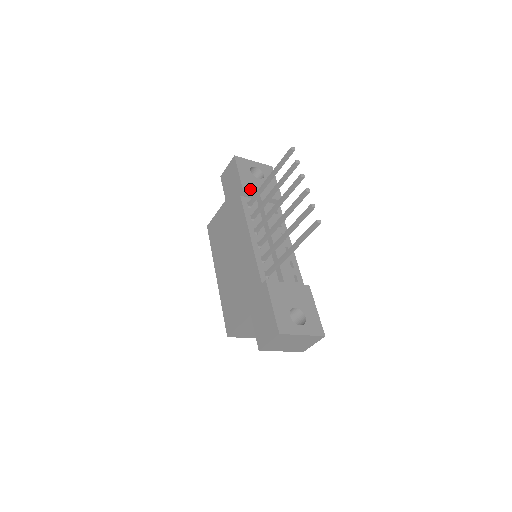
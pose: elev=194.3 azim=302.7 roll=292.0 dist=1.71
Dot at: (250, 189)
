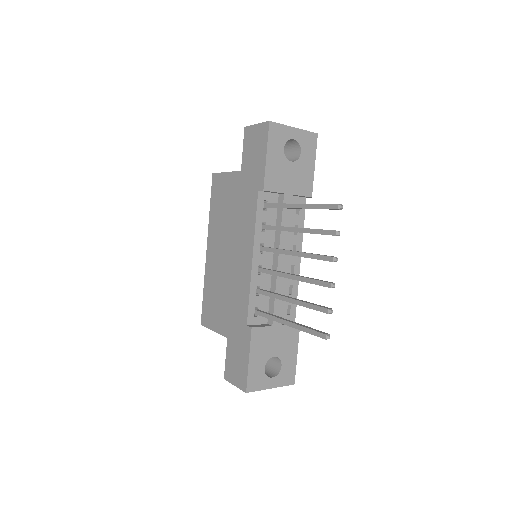
Dot at: (274, 184)
